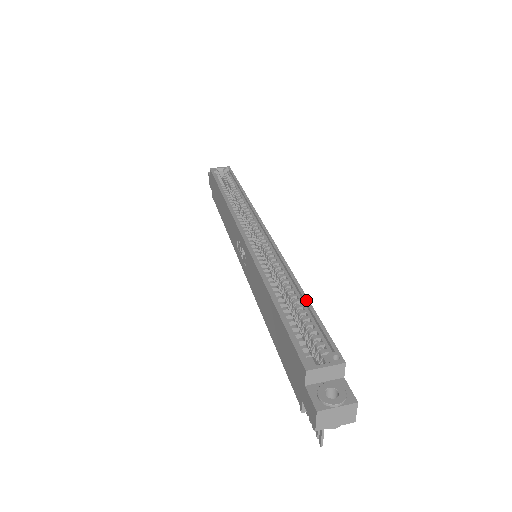
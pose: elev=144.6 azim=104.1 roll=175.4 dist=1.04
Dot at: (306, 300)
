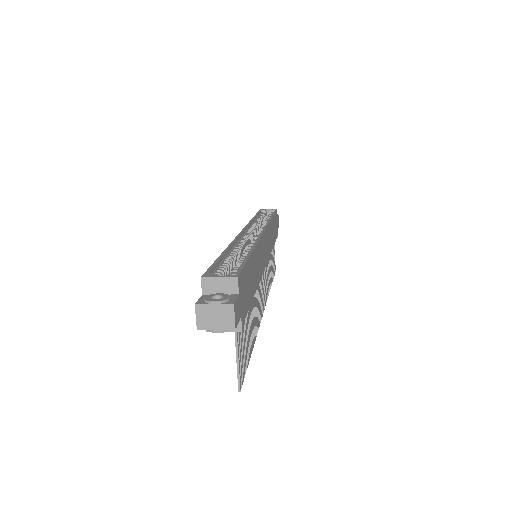
Dot at: (248, 254)
